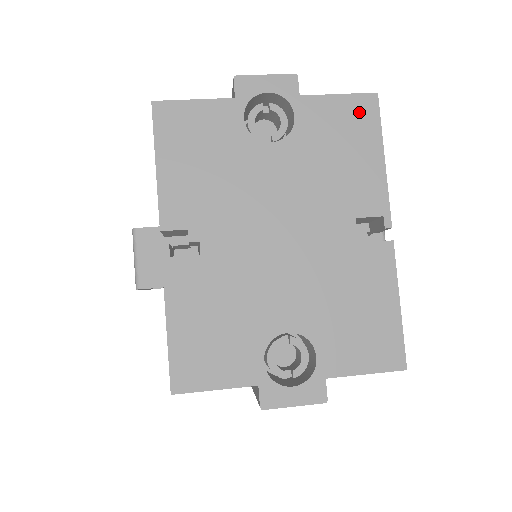
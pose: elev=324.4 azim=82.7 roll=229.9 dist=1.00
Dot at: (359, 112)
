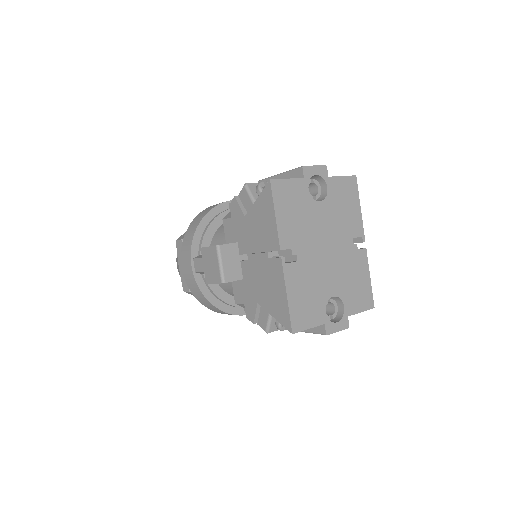
Dot at: (350, 185)
